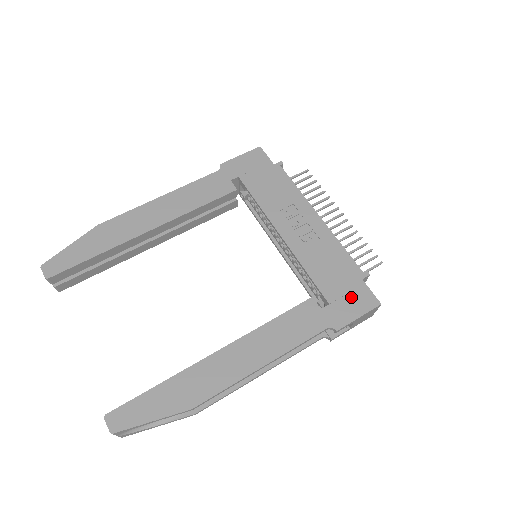
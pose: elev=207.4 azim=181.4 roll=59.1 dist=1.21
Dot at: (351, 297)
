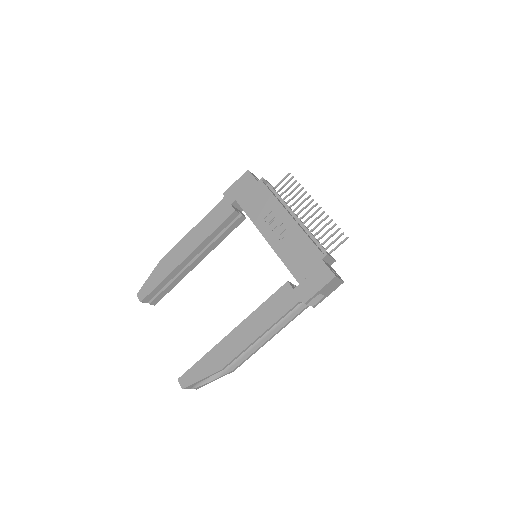
Dot at: (314, 275)
